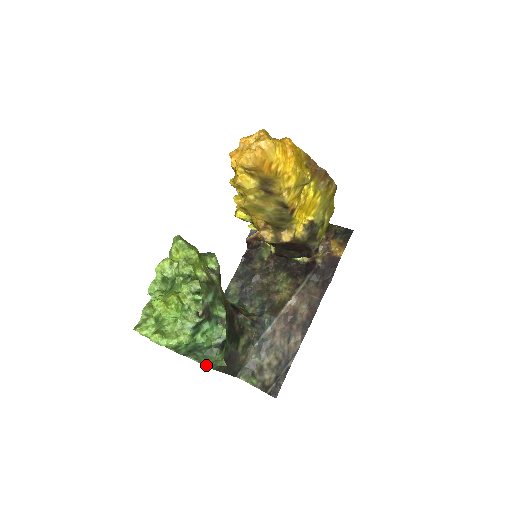
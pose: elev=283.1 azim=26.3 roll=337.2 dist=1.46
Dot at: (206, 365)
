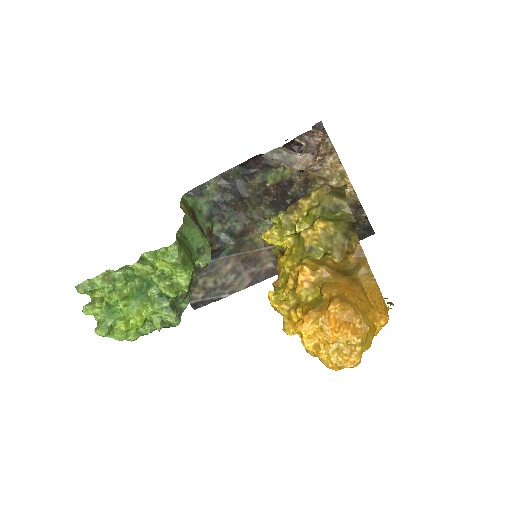
Dot at: occluded
